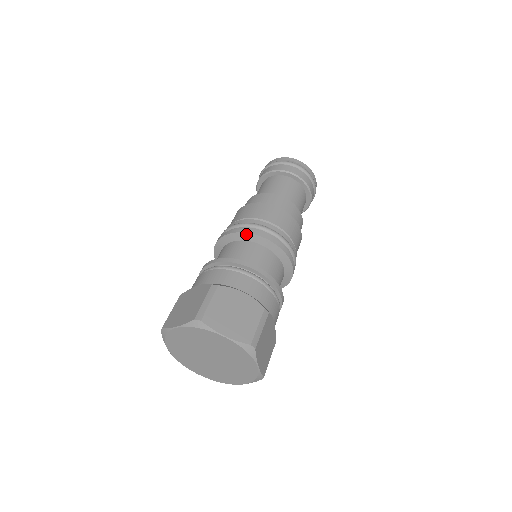
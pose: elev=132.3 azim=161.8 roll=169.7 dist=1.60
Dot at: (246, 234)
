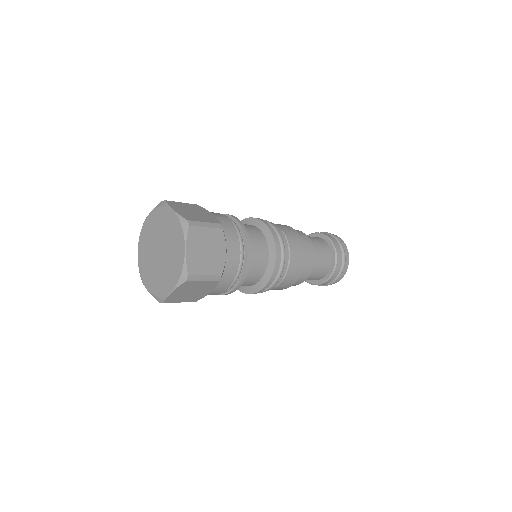
Dot at: occluded
